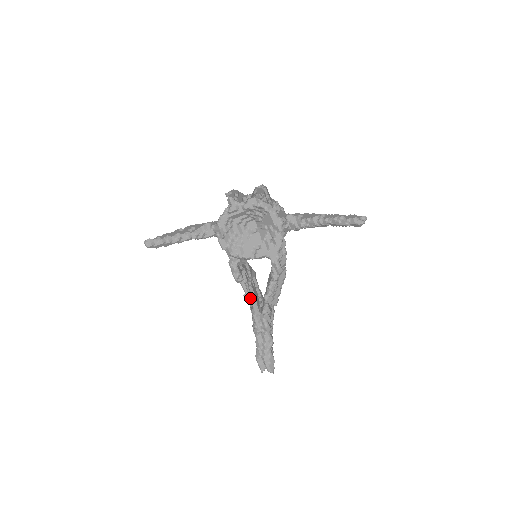
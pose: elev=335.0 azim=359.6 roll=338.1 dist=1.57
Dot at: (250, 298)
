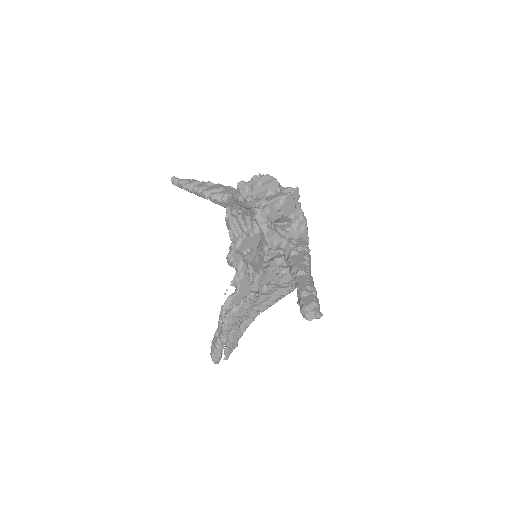
Dot at: (226, 290)
